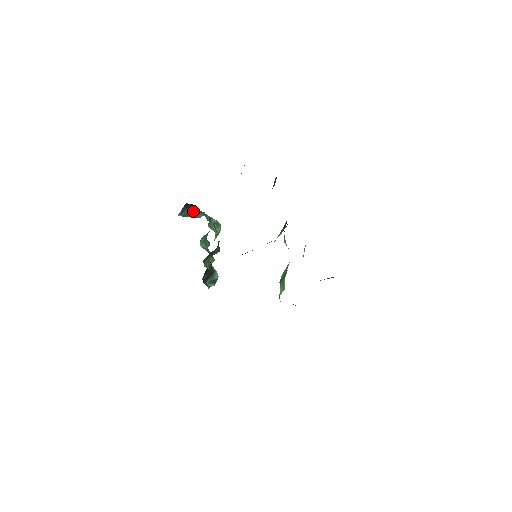
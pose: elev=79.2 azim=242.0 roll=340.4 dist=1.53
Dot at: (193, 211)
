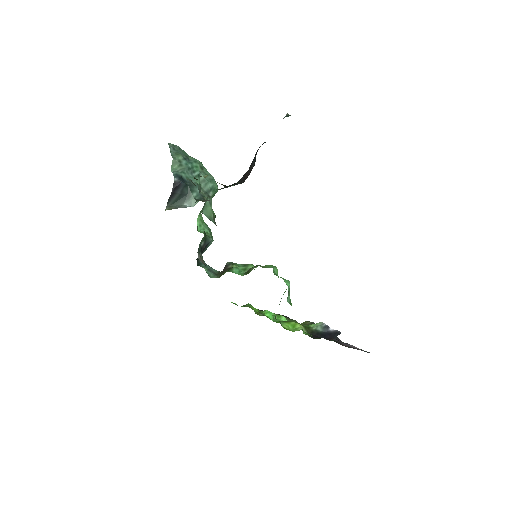
Dot at: (183, 194)
